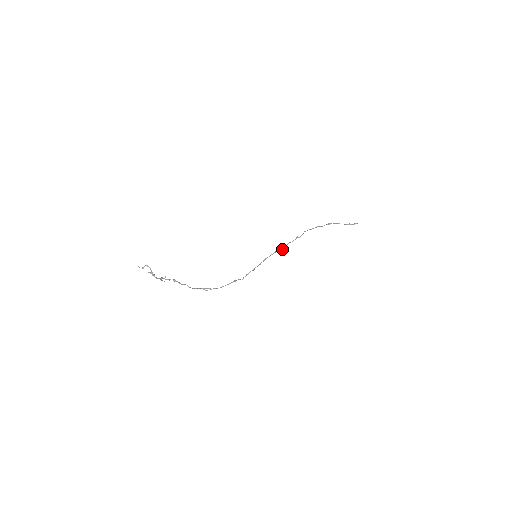
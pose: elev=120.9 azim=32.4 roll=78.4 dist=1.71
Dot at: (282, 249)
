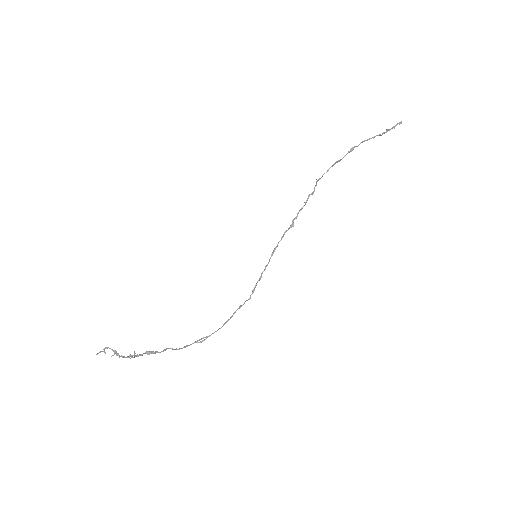
Dot at: (292, 225)
